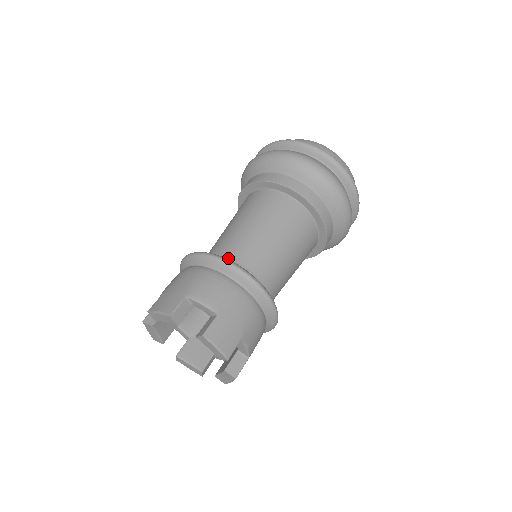
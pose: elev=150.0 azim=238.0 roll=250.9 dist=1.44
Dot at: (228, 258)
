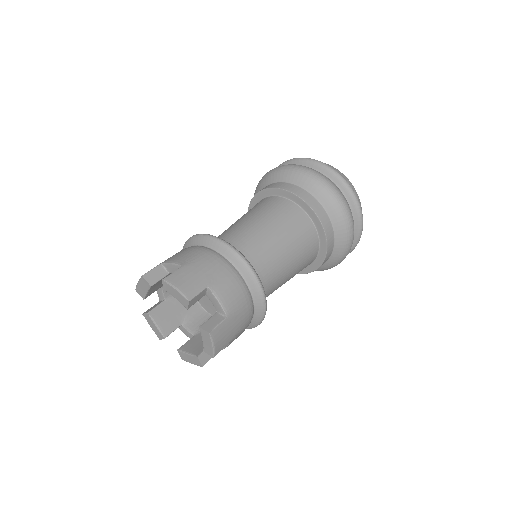
Dot at: occluded
